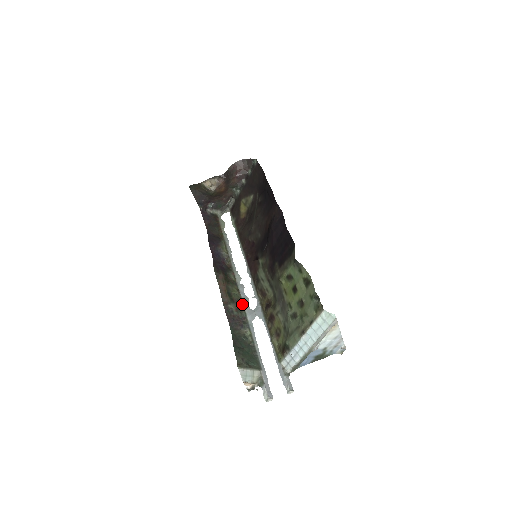
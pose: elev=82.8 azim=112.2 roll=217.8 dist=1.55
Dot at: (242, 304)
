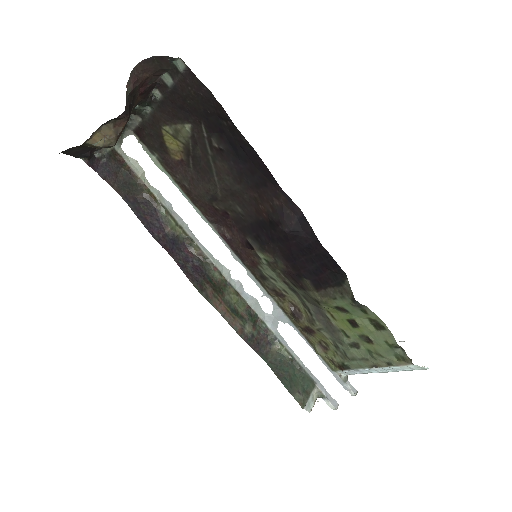
Dot at: (254, 313)
